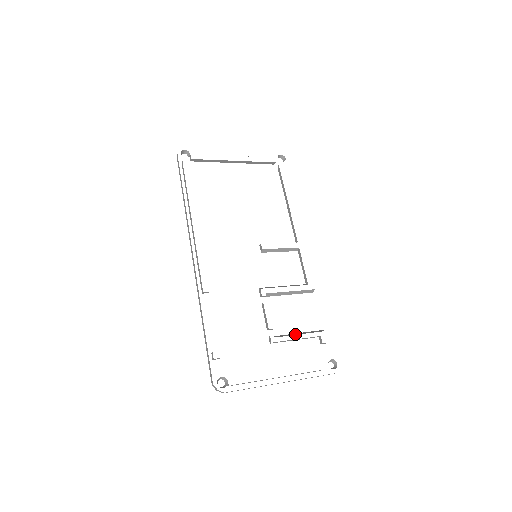
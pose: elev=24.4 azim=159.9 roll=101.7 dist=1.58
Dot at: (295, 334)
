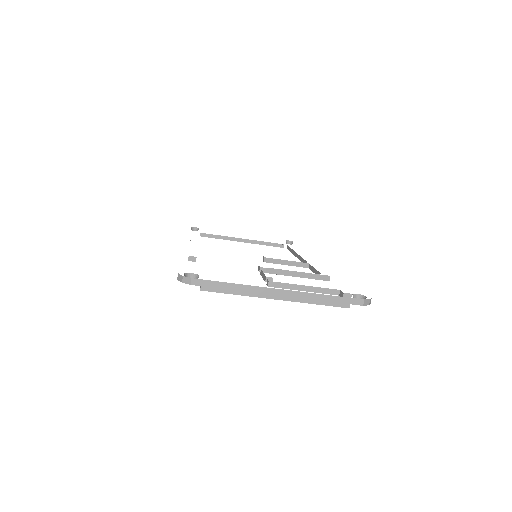
Dot at: (303, 285)
